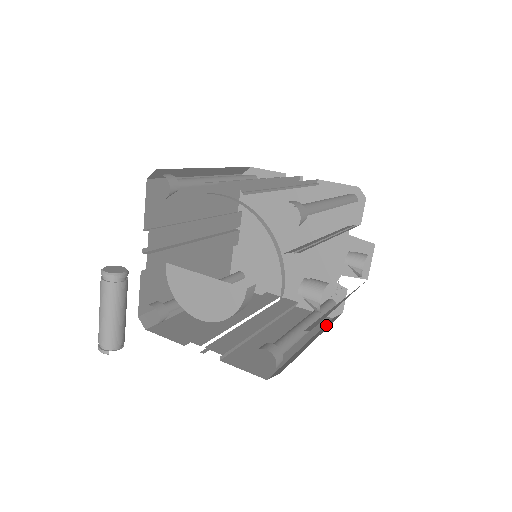
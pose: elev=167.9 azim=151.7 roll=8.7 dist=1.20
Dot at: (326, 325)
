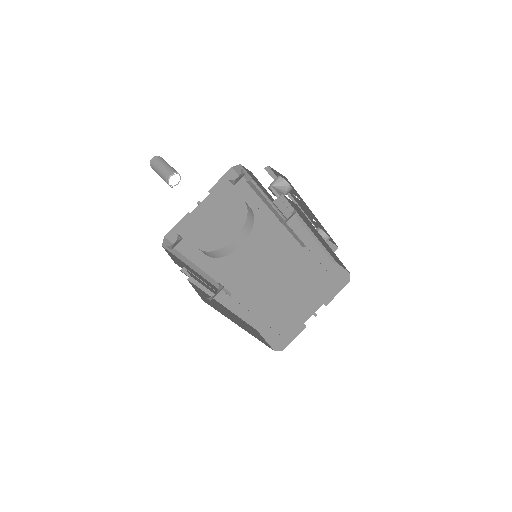
Dot at: occluded
